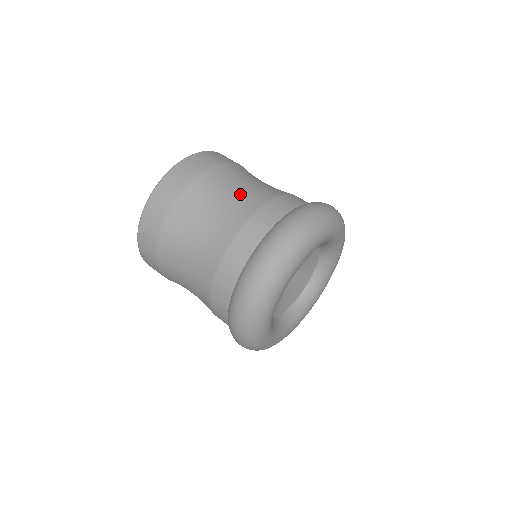
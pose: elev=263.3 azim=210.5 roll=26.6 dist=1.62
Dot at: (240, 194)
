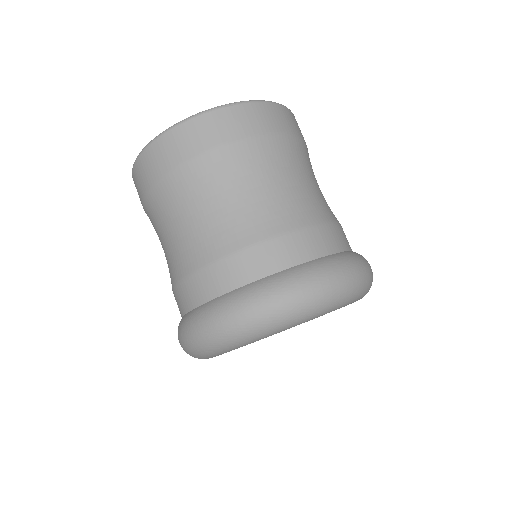
Dot at: (304, 191)
